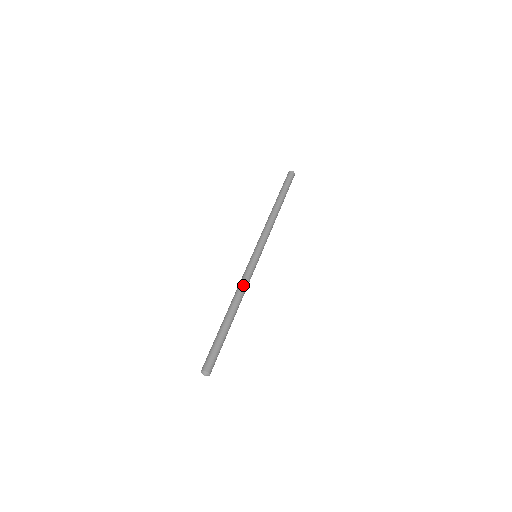
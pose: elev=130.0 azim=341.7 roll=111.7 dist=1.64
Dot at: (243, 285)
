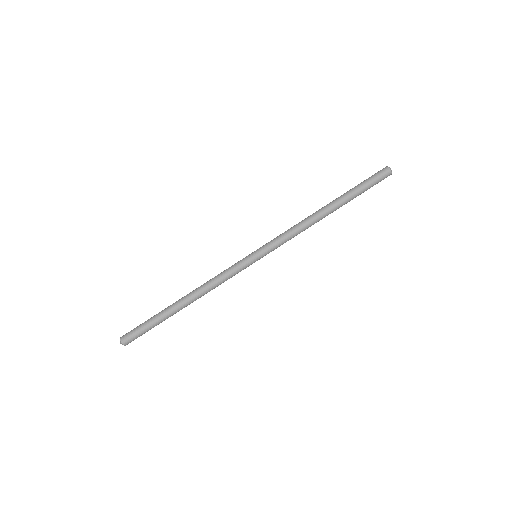
Dot at: (213, 280)
